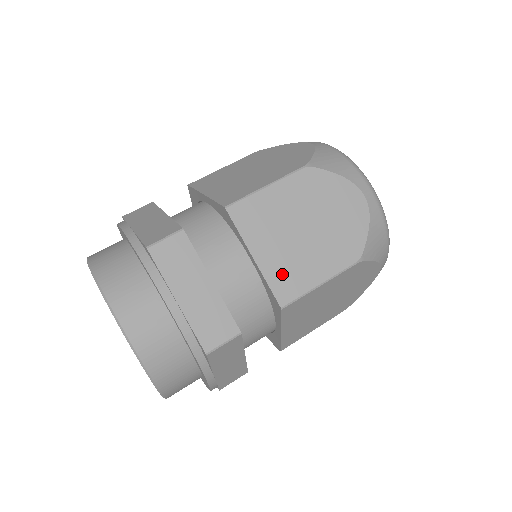
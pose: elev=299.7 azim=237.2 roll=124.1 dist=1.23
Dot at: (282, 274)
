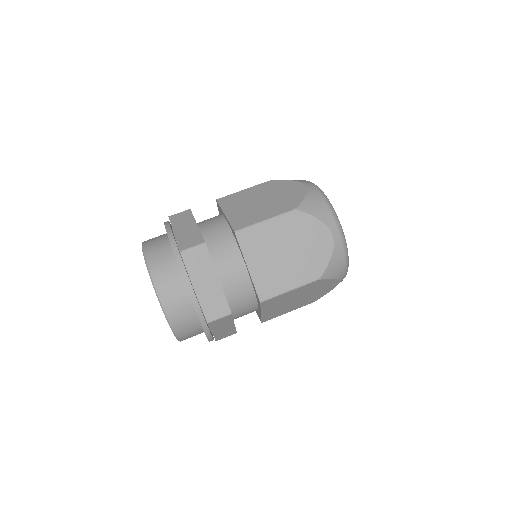
Dot at: (265, 280)
